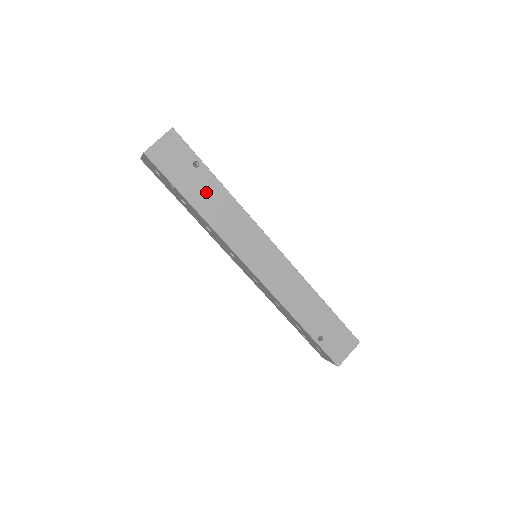
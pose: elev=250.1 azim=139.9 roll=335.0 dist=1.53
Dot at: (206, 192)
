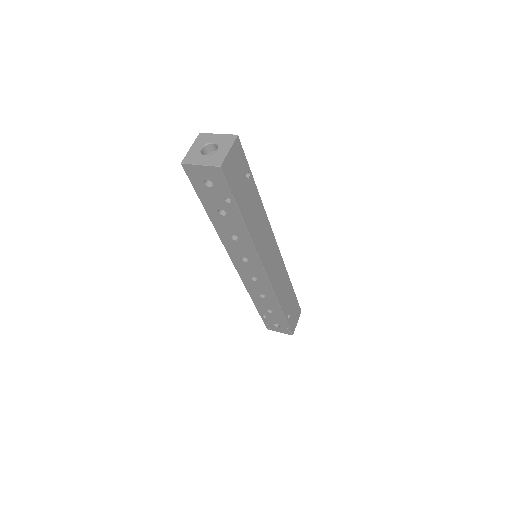
Dot at: (251, 204)
